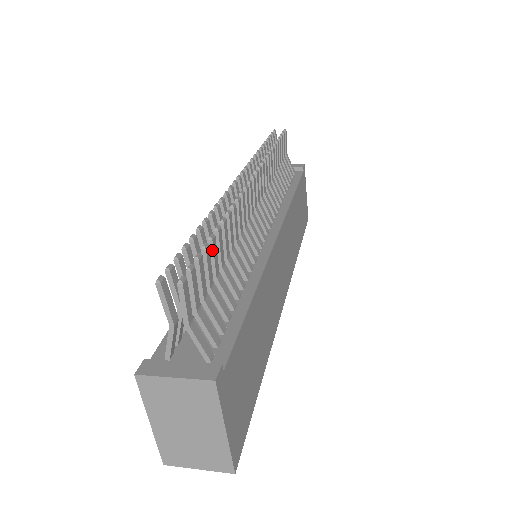
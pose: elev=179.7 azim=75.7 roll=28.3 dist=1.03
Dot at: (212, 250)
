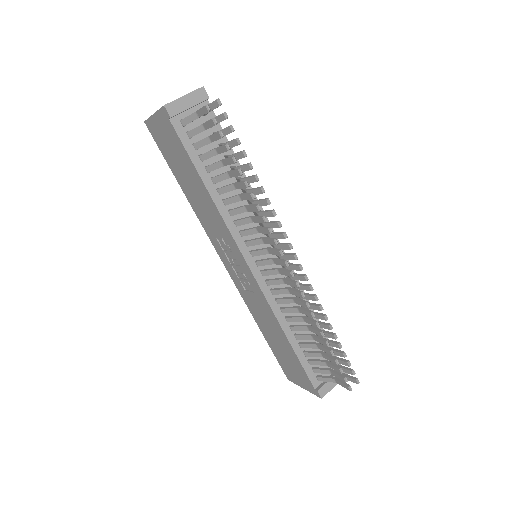
Dot at: (337, 346)
